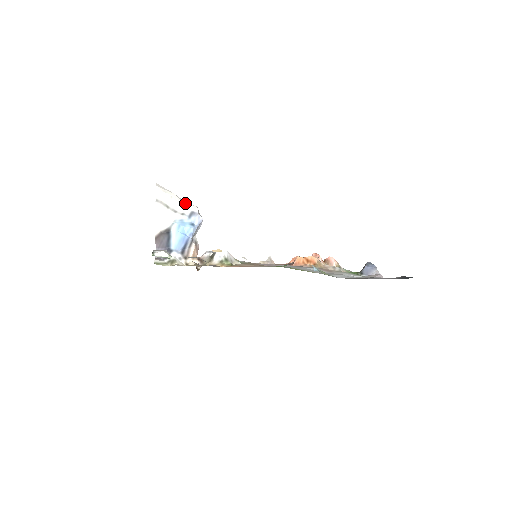
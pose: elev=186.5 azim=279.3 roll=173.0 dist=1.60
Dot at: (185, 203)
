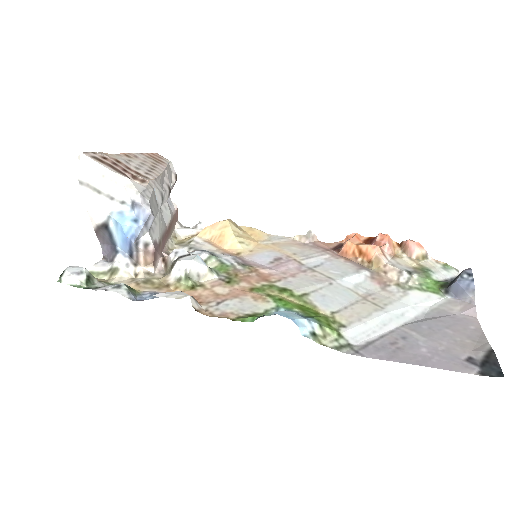
Dot at: (126, 184)
